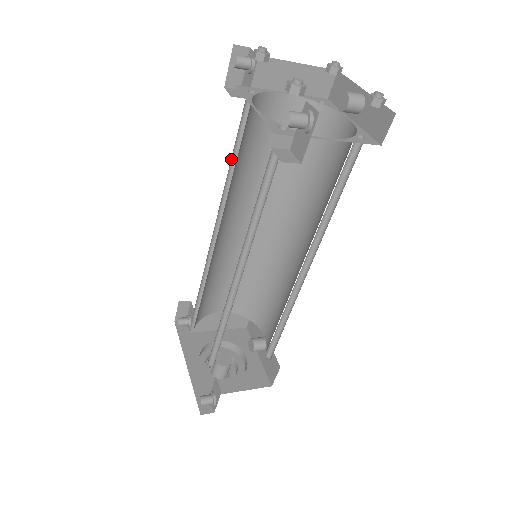
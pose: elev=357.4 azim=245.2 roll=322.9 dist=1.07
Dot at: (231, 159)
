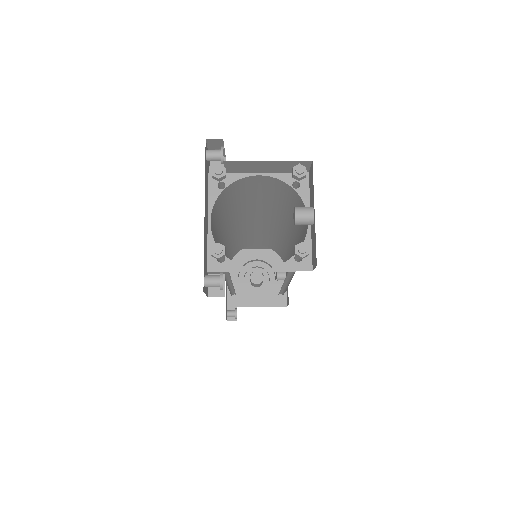
Dot at: occluded
